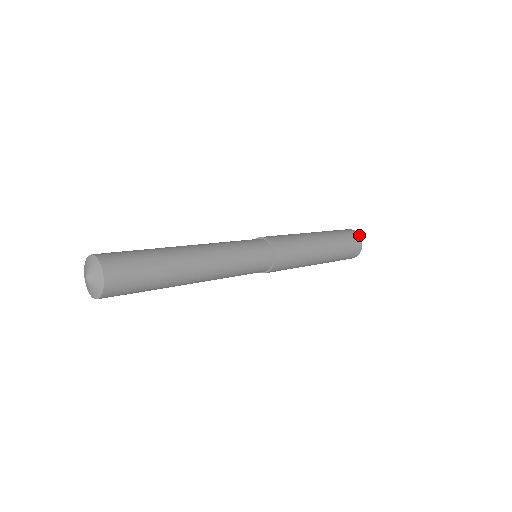
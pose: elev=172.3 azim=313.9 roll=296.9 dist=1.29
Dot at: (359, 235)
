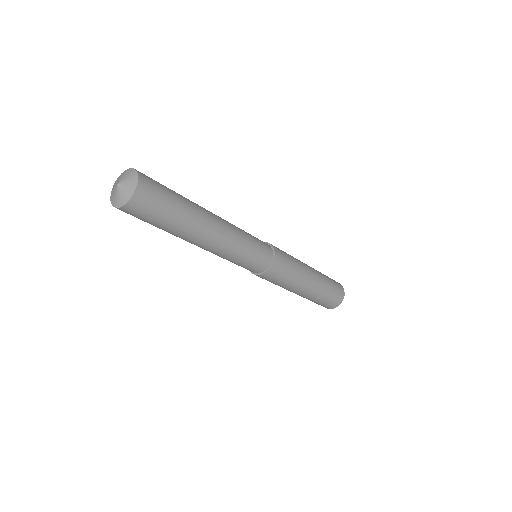
Dot at: occluded
